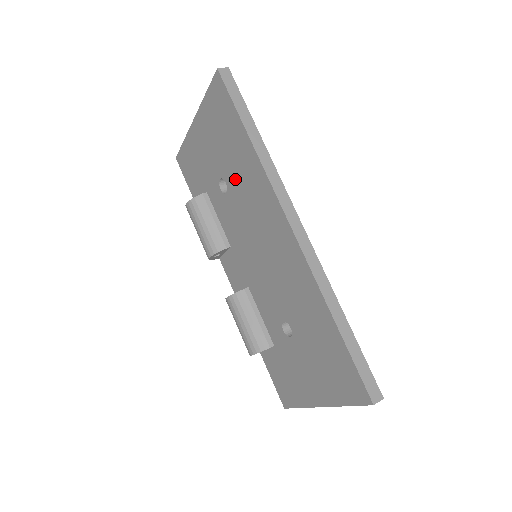
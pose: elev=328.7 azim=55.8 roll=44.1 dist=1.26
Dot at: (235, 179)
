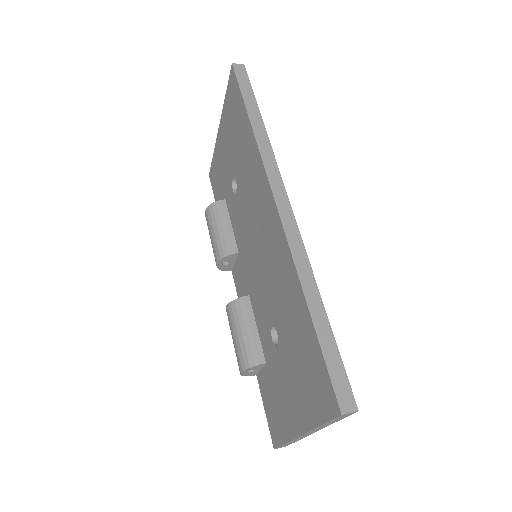
Dot at: (241, 172)
